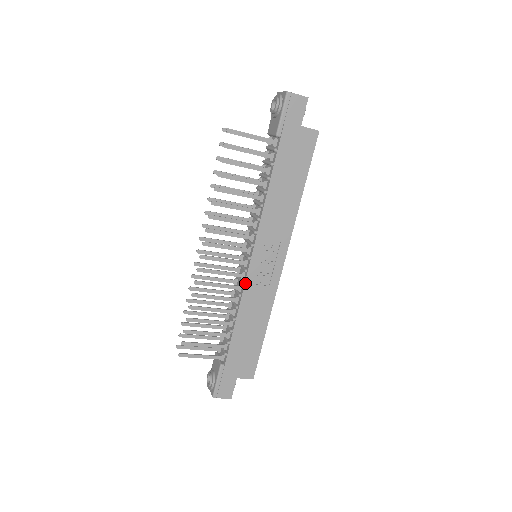
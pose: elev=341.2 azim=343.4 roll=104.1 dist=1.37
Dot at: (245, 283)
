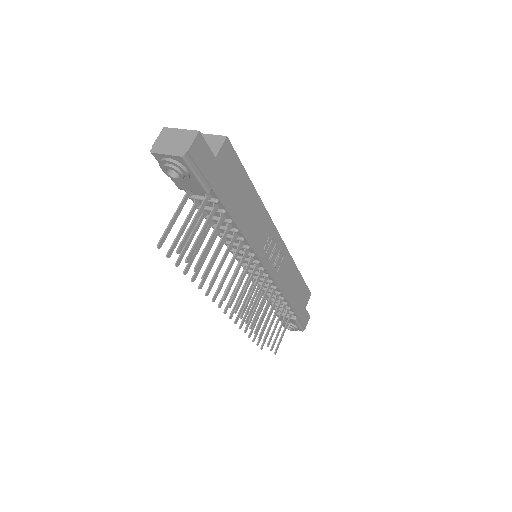
Dot at: (273, 281)
